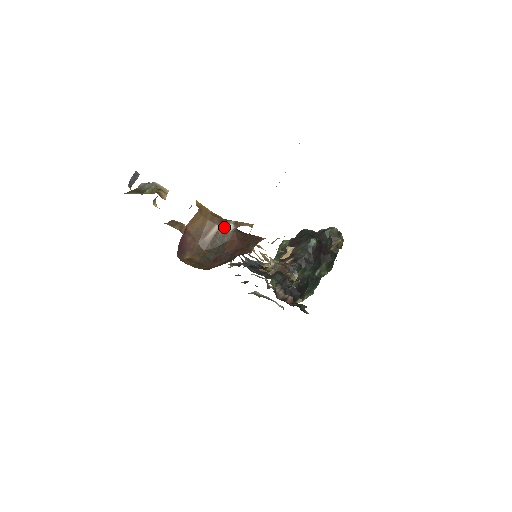
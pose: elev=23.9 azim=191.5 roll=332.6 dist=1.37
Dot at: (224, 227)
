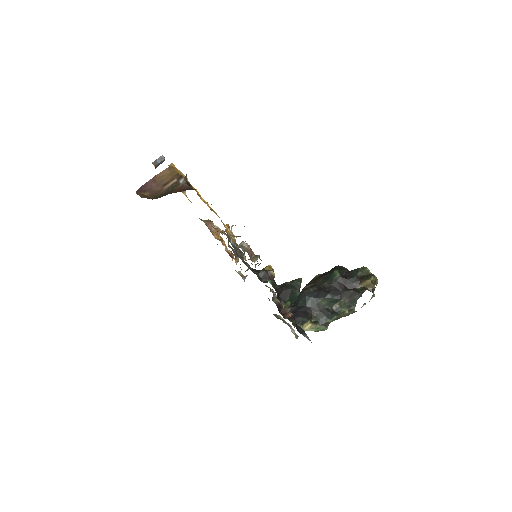
Dot at: (179, 181)
